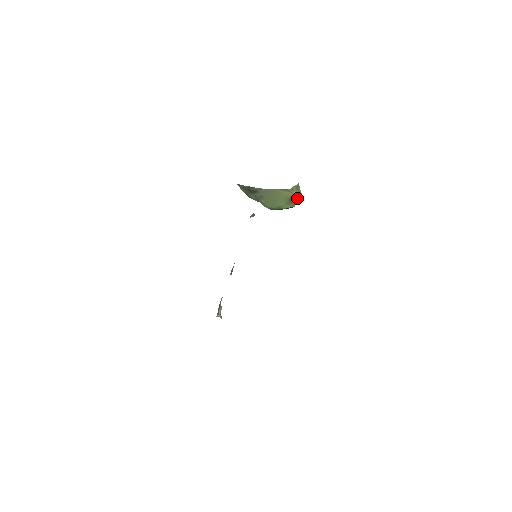
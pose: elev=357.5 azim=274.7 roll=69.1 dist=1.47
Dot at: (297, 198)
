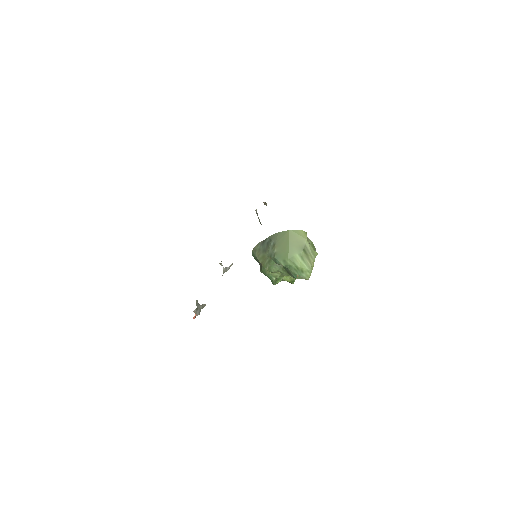
Dot at: (312, 253)
